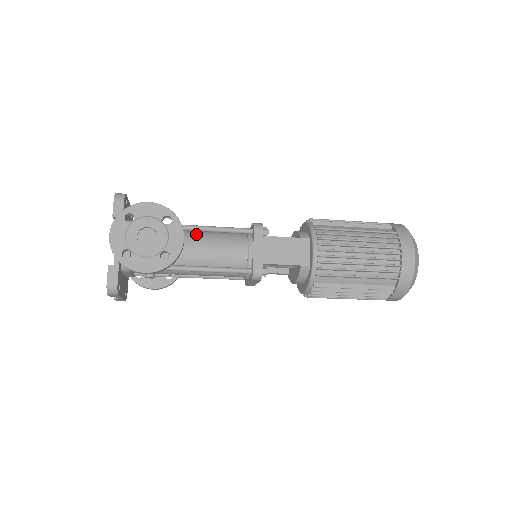
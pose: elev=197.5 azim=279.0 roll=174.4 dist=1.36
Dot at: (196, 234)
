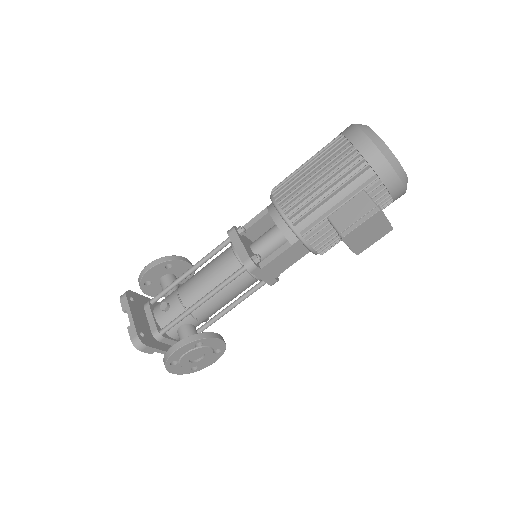
Dot at: occluded
